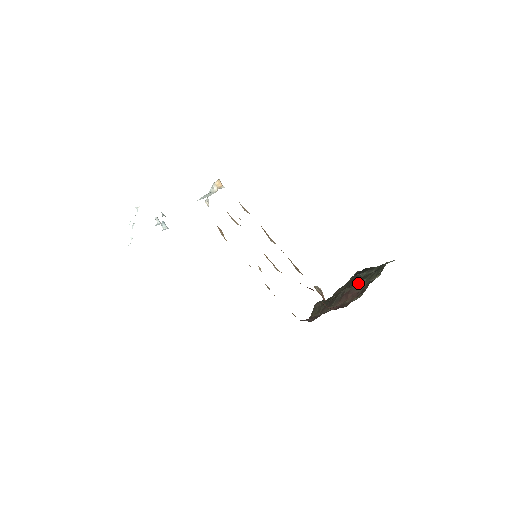
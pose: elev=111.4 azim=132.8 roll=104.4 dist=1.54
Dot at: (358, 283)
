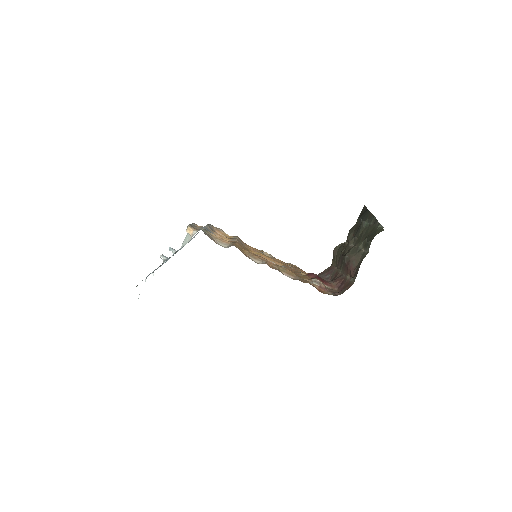
Dot at: (356, 250)
